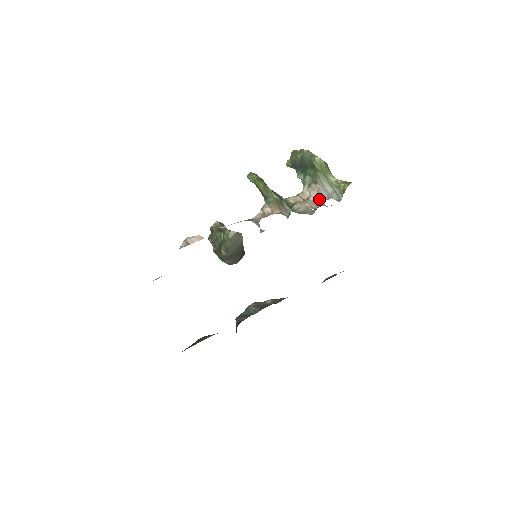
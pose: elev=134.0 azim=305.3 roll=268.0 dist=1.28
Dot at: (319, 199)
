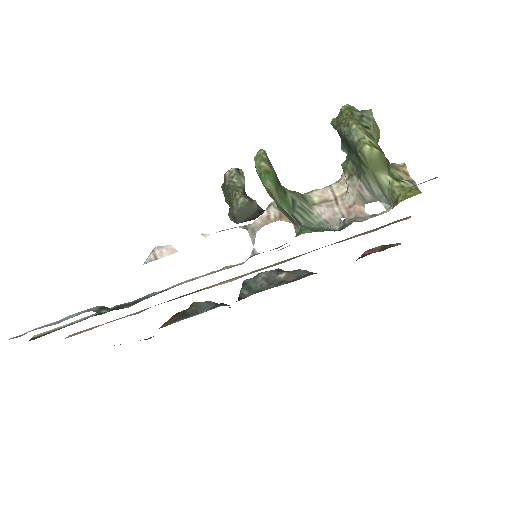
Dot at: (357, 202)
